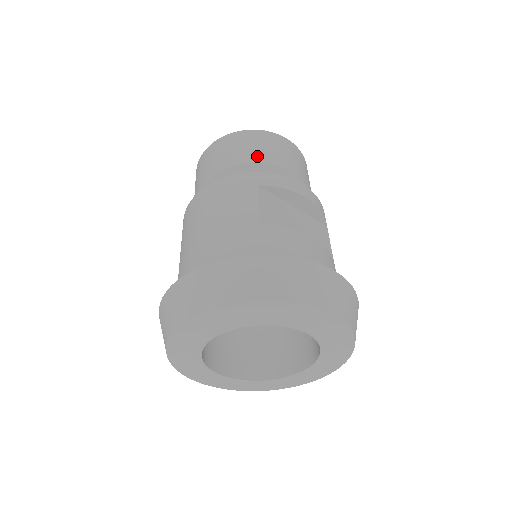
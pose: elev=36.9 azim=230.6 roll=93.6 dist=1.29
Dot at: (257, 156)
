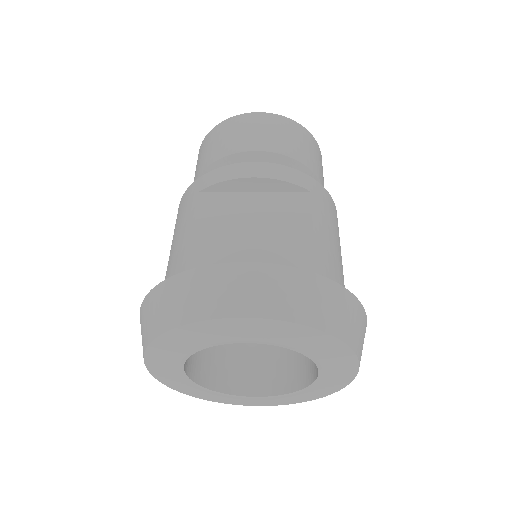
Dot at: (215, 154)
